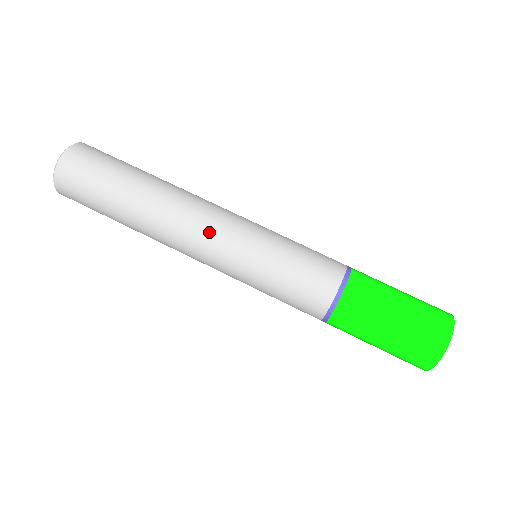
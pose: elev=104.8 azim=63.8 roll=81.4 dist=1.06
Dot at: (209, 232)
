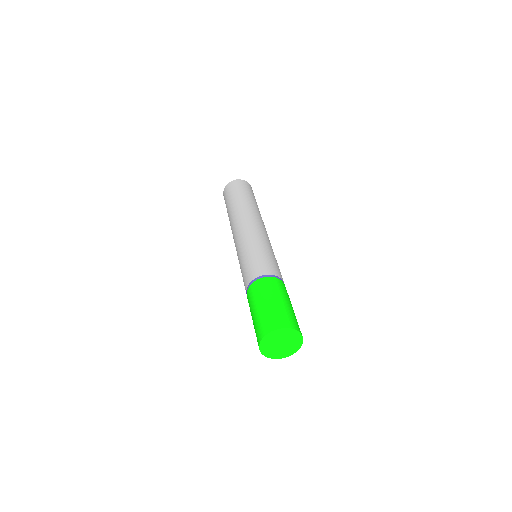
Dot at: (238, 232)
